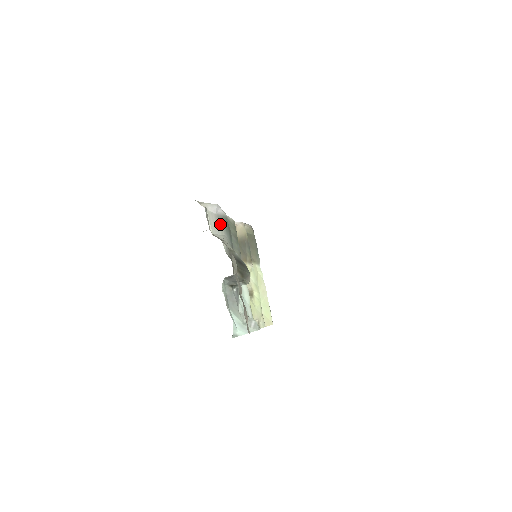
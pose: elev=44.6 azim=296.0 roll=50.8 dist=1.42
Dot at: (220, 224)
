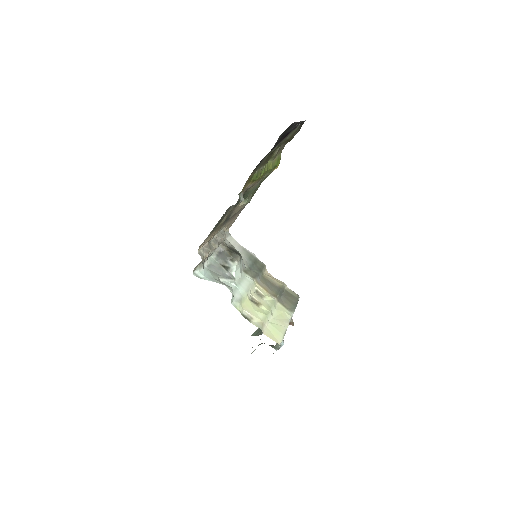
Dot at: (243, 252)
